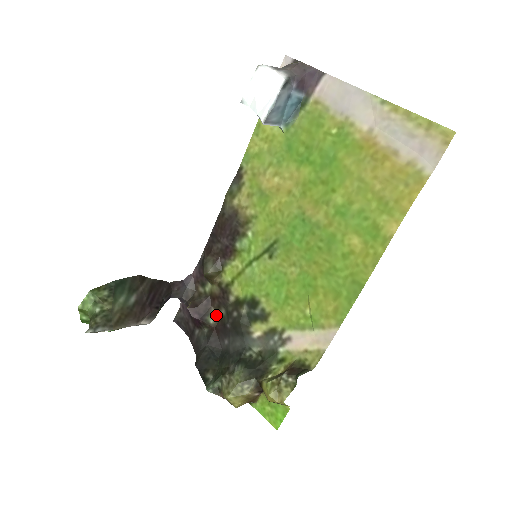
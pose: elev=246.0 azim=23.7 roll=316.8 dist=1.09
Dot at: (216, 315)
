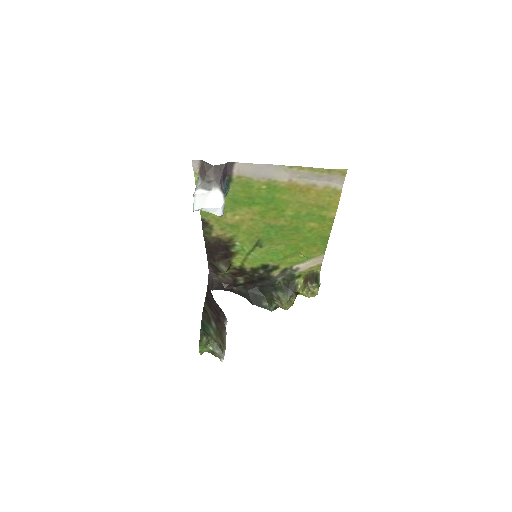
Dot at: (242, 278)
